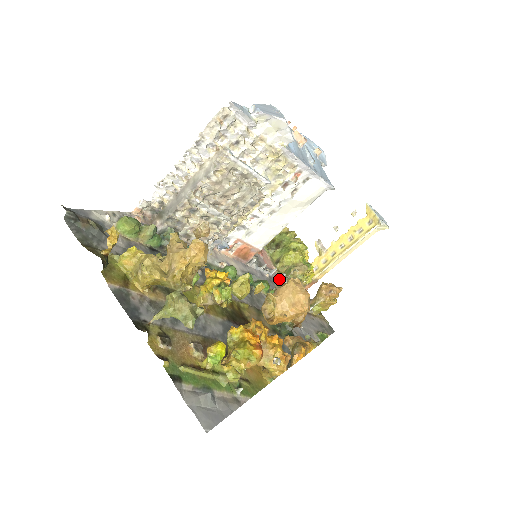
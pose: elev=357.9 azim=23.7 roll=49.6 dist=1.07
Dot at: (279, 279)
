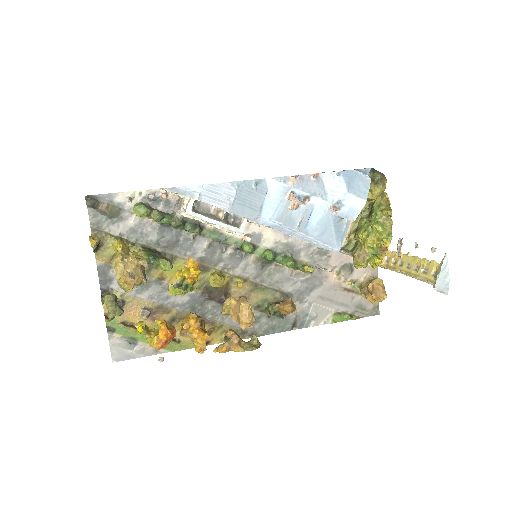
Dot at: occluded
